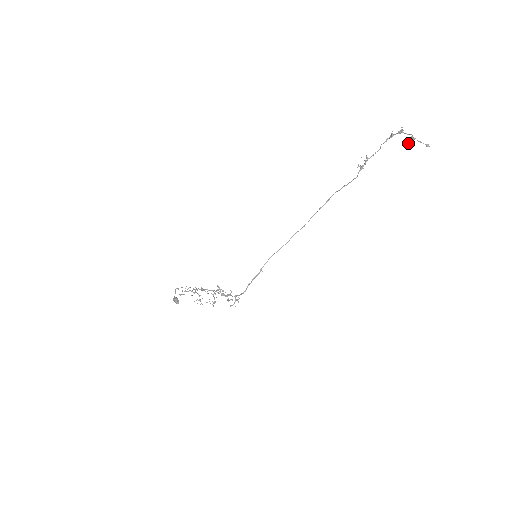
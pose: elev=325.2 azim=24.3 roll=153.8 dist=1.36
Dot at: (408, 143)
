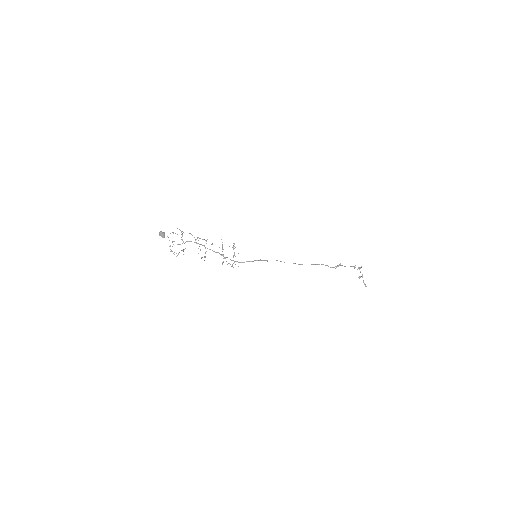
Dot at: (358, 277)
